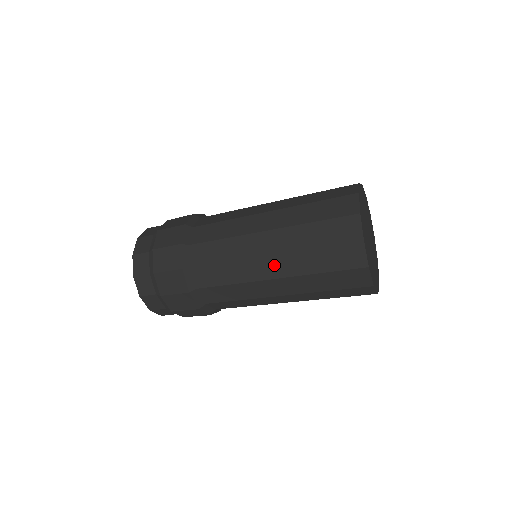
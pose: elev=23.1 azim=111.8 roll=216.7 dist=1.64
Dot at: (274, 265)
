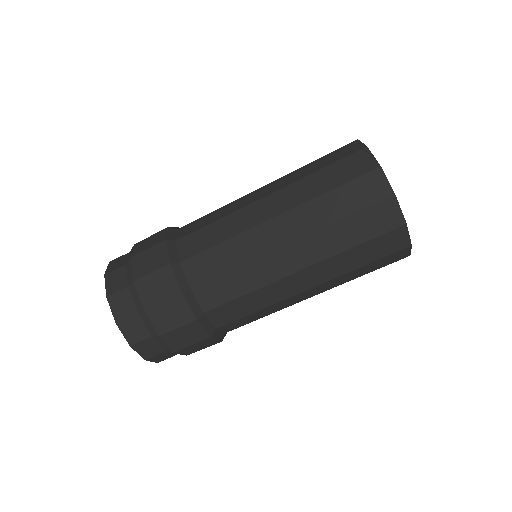
Dot at: (283, 227)
